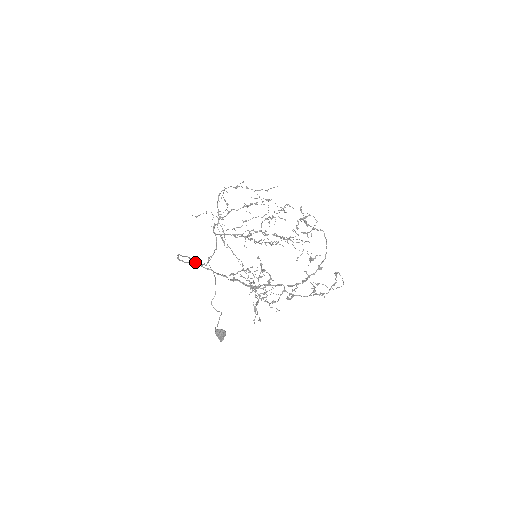
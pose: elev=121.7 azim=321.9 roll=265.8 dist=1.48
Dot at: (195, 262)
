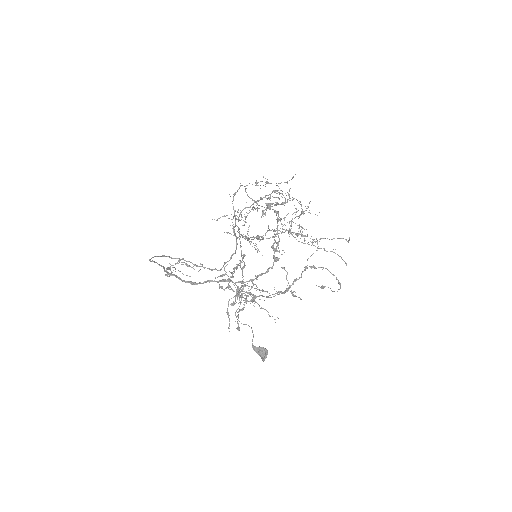
Dot at: (196, 266)
